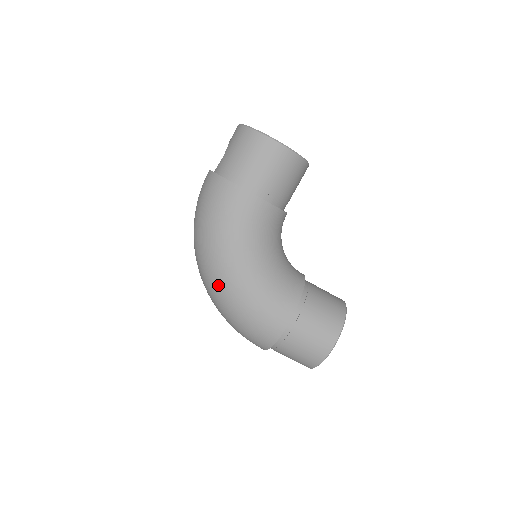
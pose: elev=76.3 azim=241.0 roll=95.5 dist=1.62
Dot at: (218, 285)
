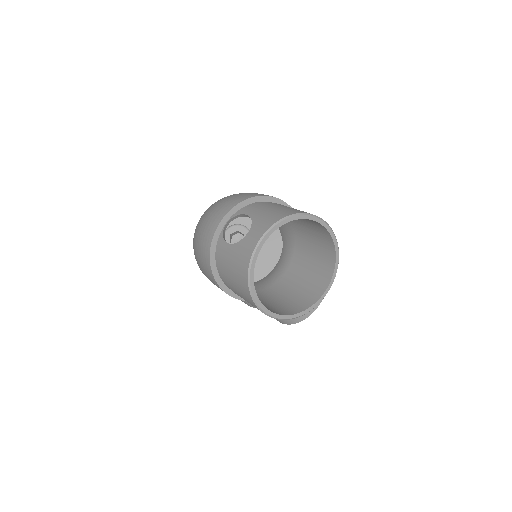
Dot at: occluded
